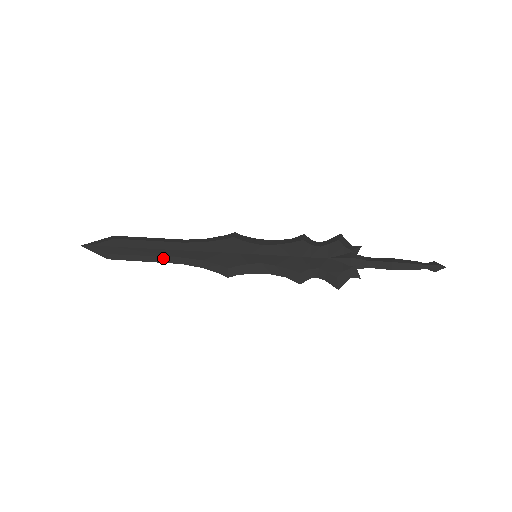
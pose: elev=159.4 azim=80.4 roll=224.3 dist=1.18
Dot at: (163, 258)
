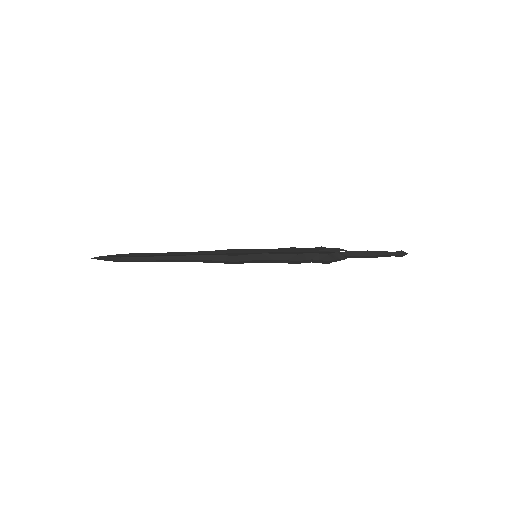
Dot at: (173, 257)
